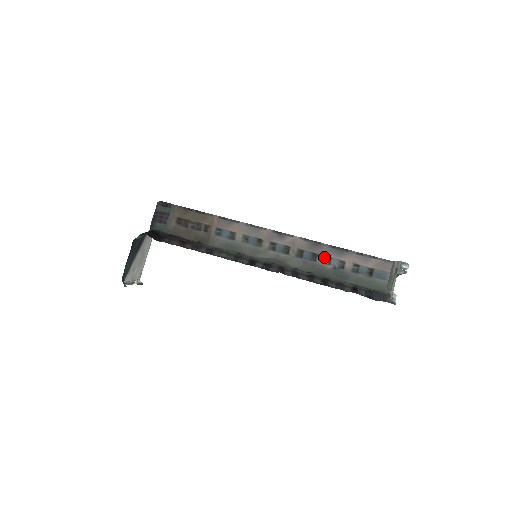
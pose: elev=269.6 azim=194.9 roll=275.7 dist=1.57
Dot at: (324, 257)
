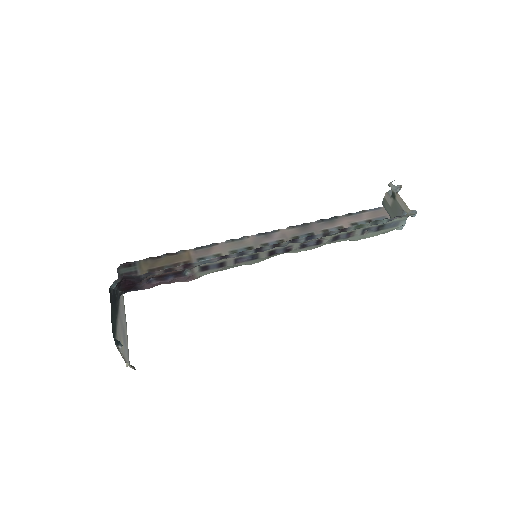
Dot at: (320, 232)
